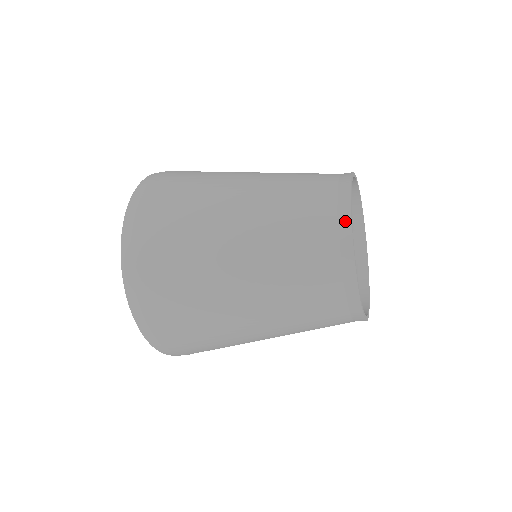
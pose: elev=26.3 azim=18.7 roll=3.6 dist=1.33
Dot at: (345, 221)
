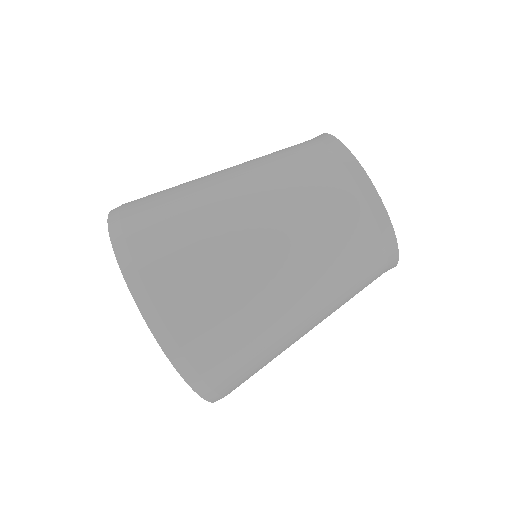
Dot at: (367, 187)
